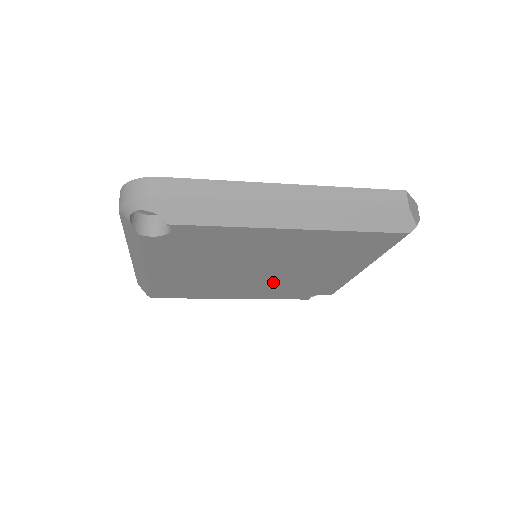
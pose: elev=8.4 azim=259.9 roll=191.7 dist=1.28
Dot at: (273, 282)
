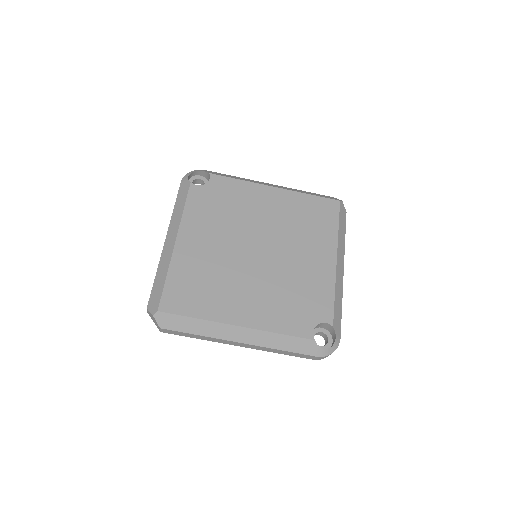
Dot at: (273, 278)
